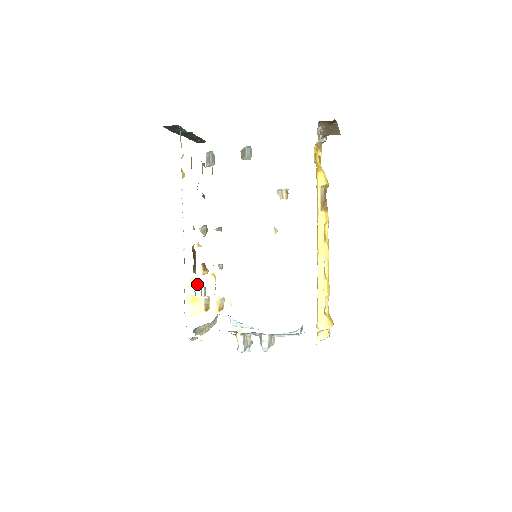
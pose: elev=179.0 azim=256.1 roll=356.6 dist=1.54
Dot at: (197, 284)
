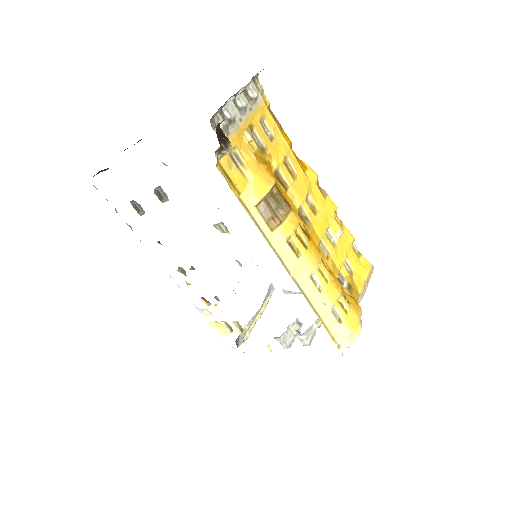
Dot at: (210, 313)
